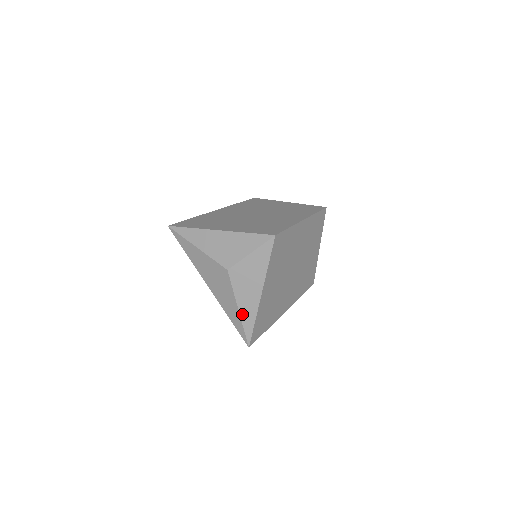
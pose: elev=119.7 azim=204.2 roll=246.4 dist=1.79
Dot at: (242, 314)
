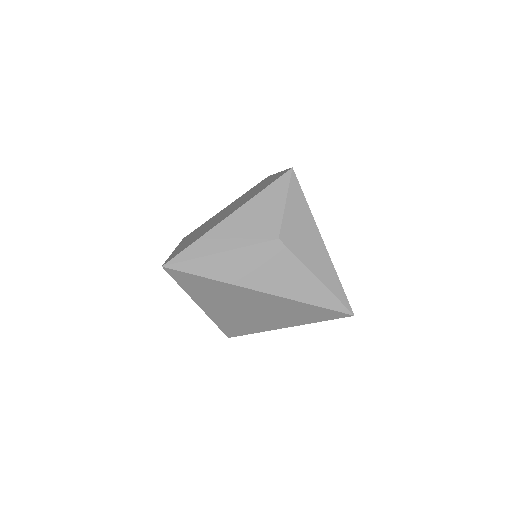
Dot at: (323, 280)
